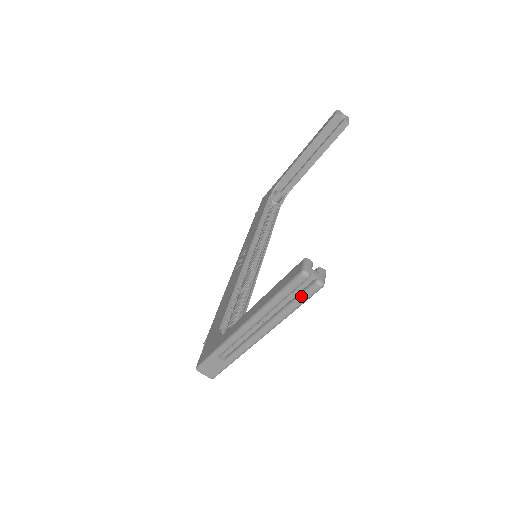
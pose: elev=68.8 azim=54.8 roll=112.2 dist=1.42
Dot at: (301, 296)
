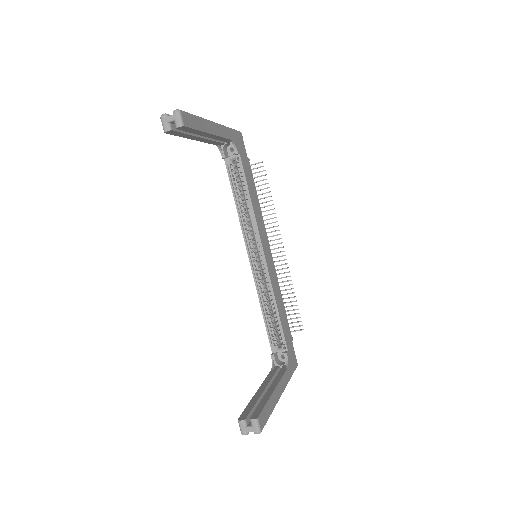
Dot at: occluded
